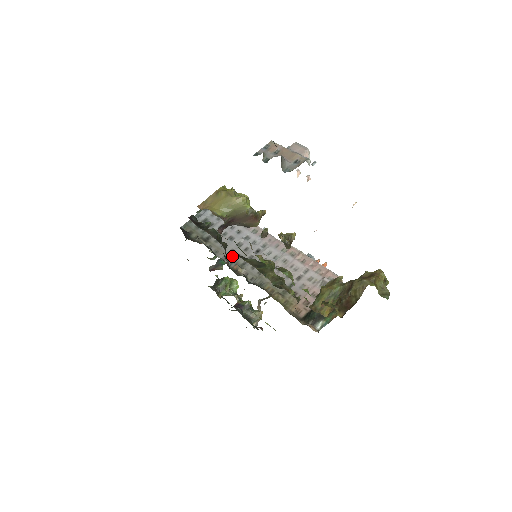
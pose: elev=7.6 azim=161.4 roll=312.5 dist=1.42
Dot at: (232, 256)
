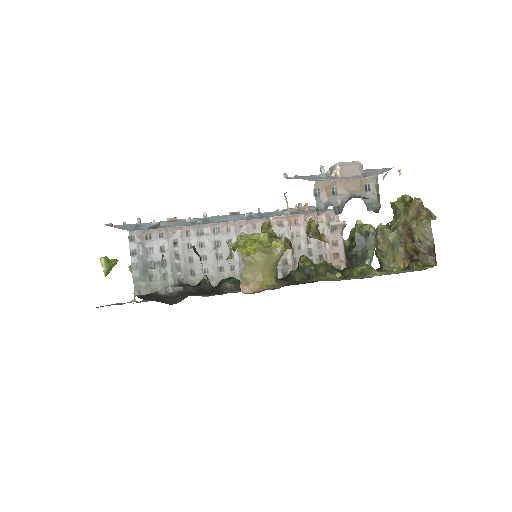
Dot at: (227, 274)
